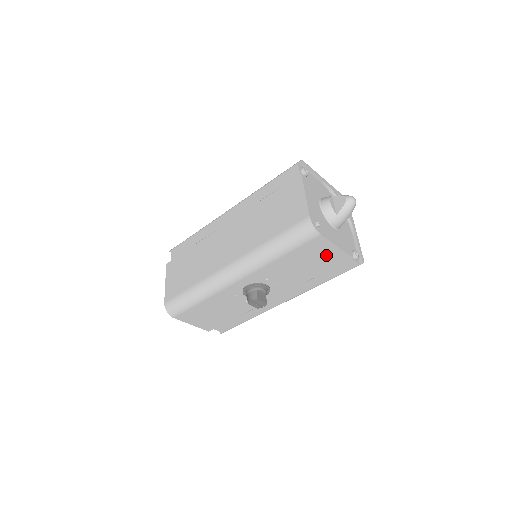
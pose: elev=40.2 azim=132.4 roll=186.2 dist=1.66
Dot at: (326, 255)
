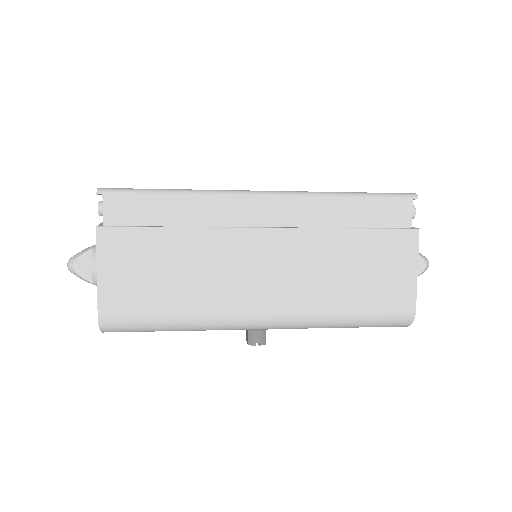
Dot at: occluded
